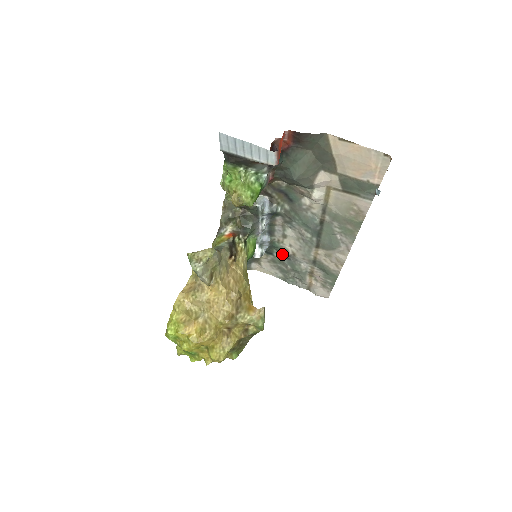
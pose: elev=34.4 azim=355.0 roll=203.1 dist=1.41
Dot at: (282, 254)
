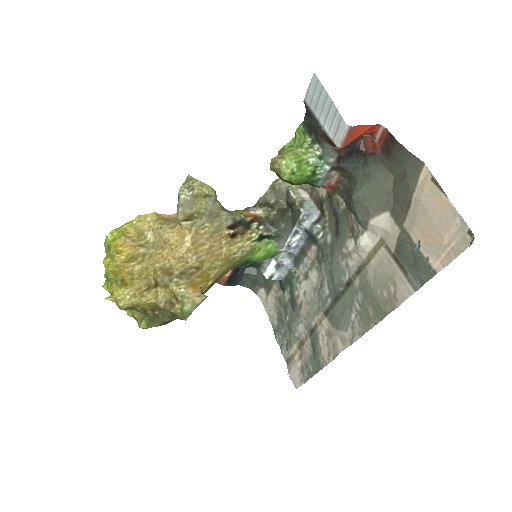
Dot at: (292, 298)
